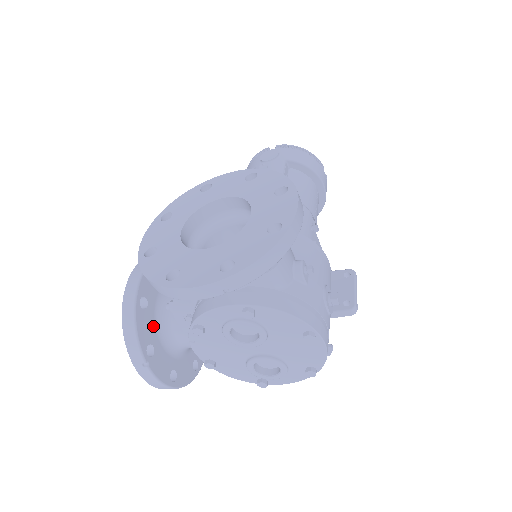
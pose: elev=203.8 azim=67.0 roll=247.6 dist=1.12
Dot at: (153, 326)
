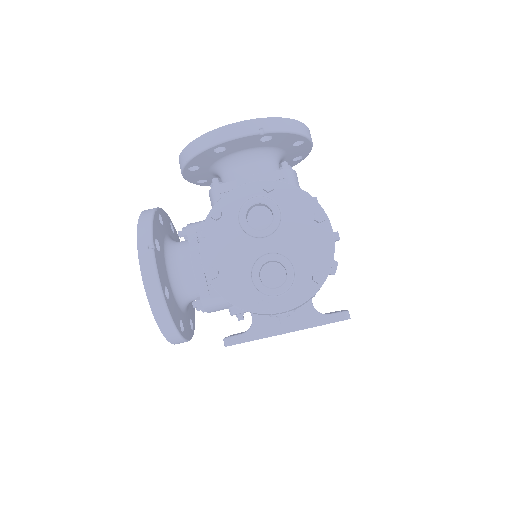
Dot at: (162, 239)
